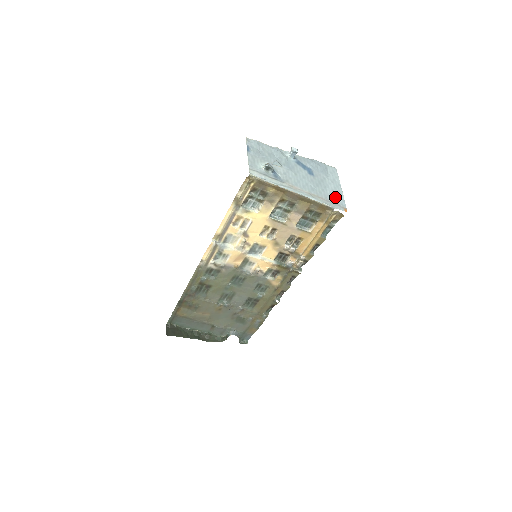
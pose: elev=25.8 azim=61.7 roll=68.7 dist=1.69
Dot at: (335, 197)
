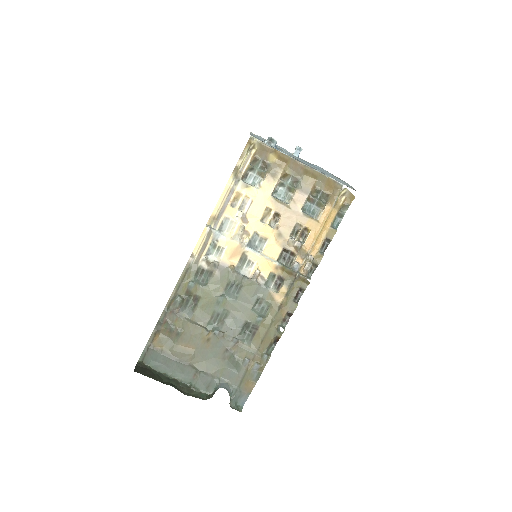
Dot at: (343, 183)
